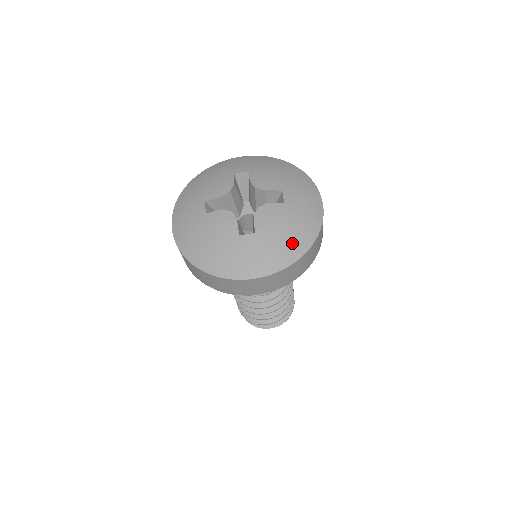
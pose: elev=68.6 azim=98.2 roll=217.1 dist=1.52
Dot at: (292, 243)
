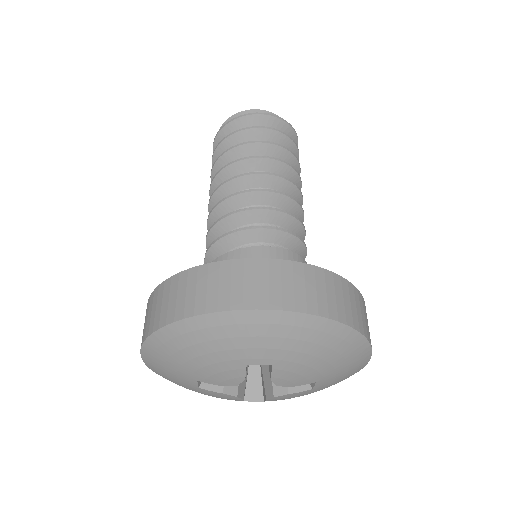
Dot at: occluded
